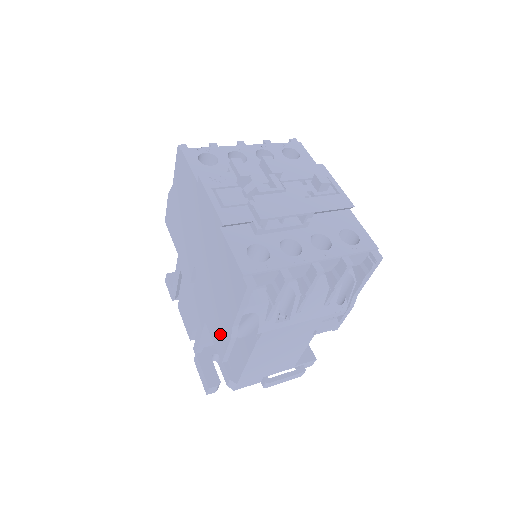
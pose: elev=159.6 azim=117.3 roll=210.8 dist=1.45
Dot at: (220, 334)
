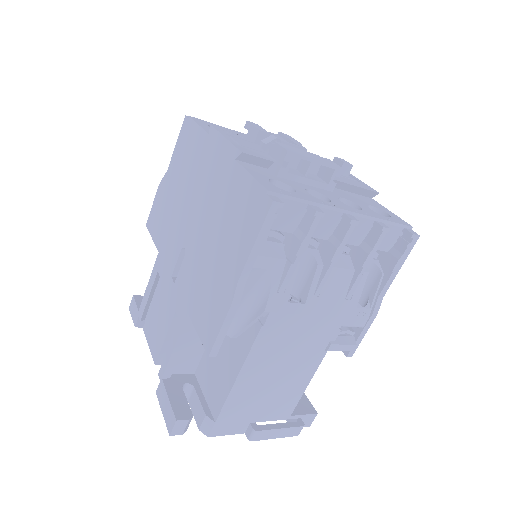
Dot at: (213, 311)
